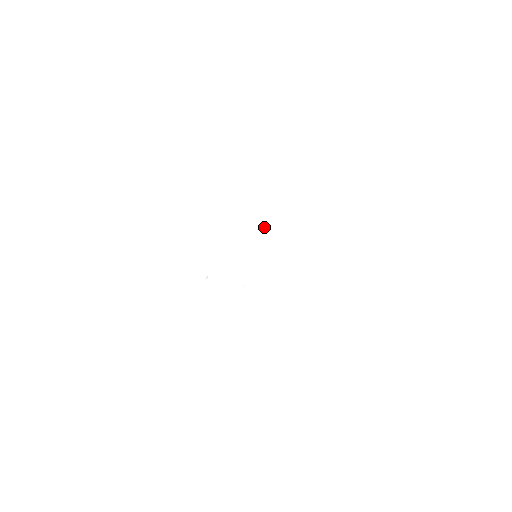
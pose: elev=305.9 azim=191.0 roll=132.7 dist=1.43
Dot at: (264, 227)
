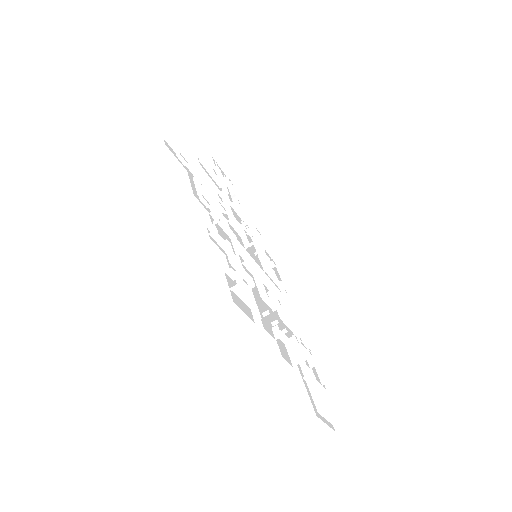
Dot at: (254, 269)
